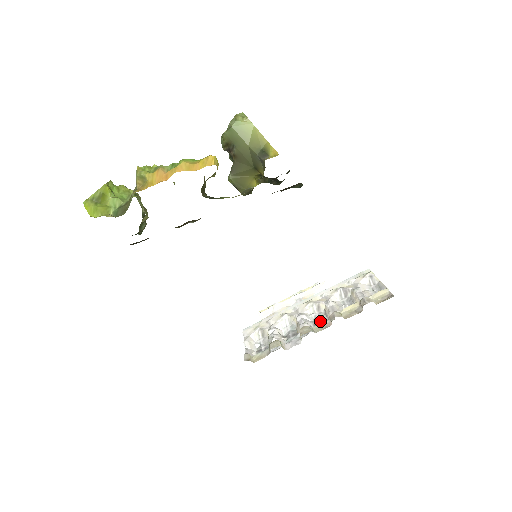
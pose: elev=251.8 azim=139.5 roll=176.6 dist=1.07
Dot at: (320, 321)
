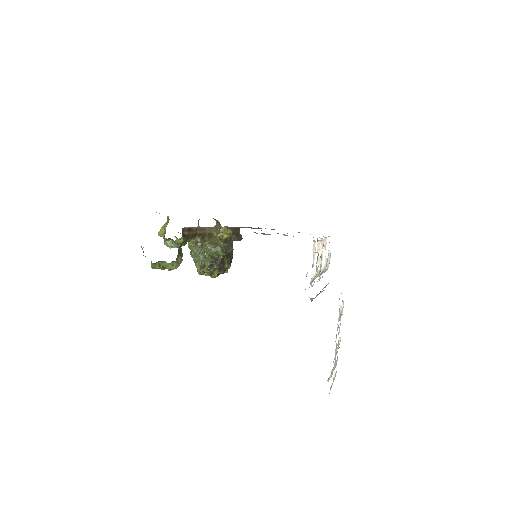
Dot at: (324, 258)
